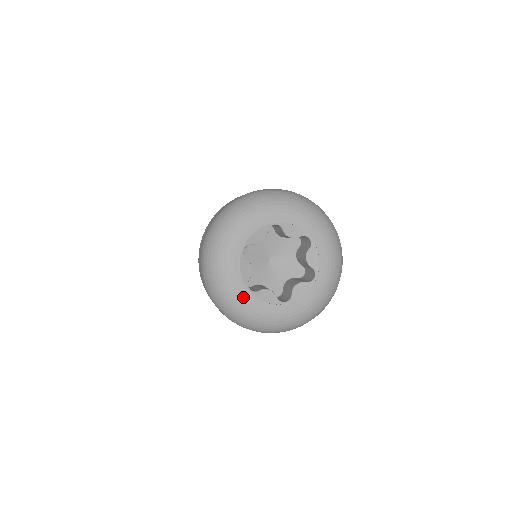
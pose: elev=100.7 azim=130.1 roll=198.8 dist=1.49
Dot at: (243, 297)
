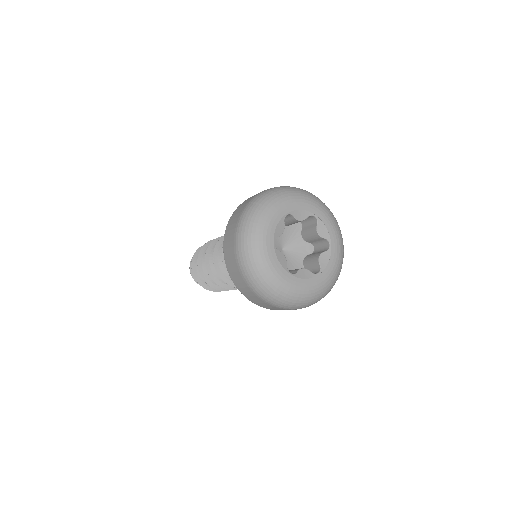
Dot at: (289, 282)
